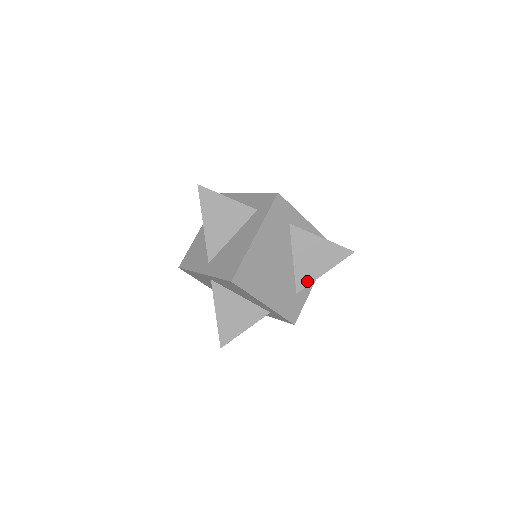
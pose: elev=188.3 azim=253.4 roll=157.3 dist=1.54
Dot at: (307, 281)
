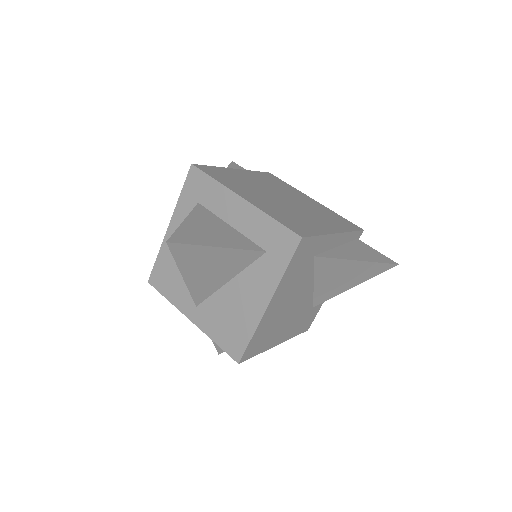
Dot at: (329, 296)
